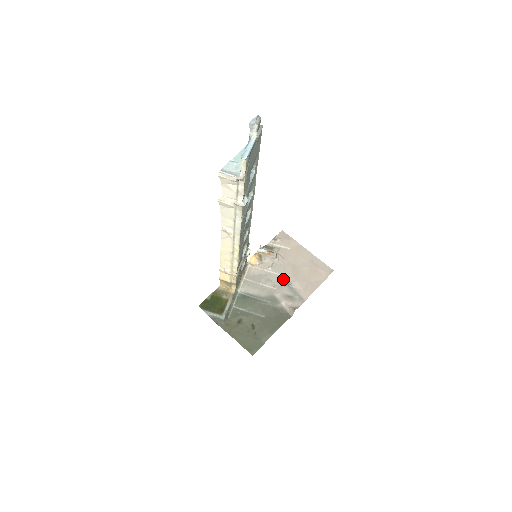
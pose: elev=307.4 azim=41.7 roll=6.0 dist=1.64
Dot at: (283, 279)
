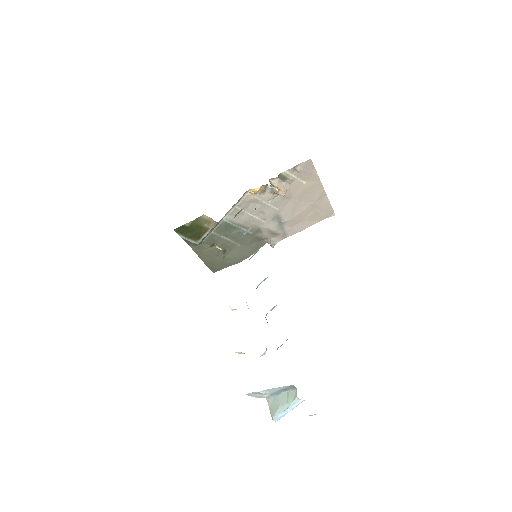
Dot at: (278, 215)
